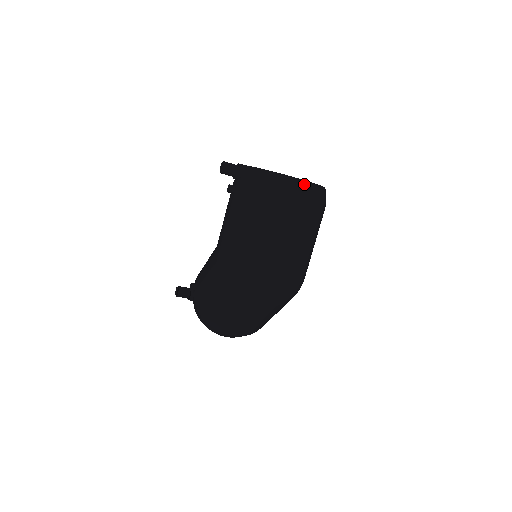
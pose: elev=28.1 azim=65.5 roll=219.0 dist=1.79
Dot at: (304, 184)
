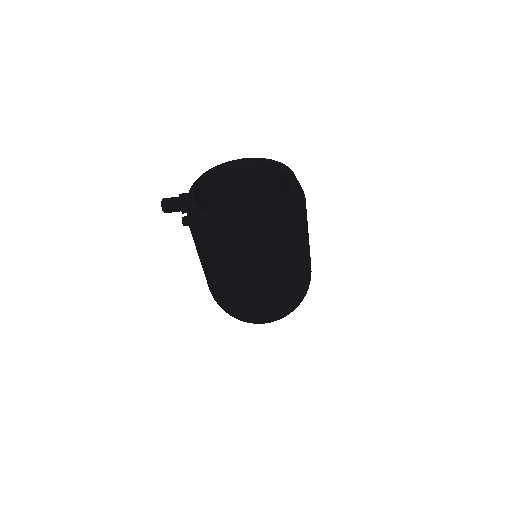
Dot at: (246, 226)
